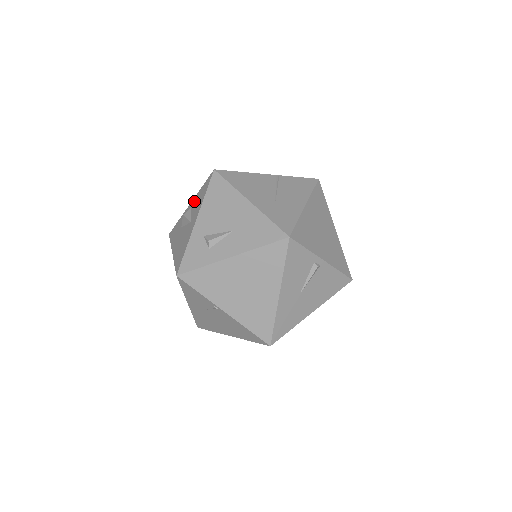
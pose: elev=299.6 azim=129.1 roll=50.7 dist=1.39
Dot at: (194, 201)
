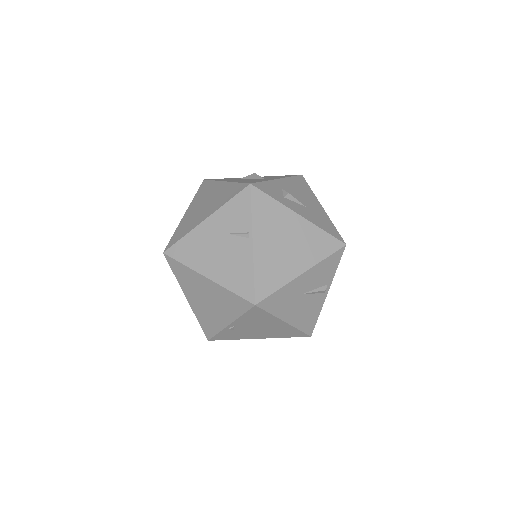
Dot at: (265, 176)
